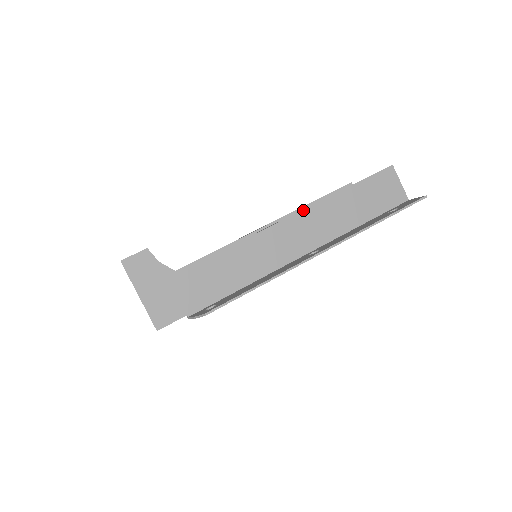
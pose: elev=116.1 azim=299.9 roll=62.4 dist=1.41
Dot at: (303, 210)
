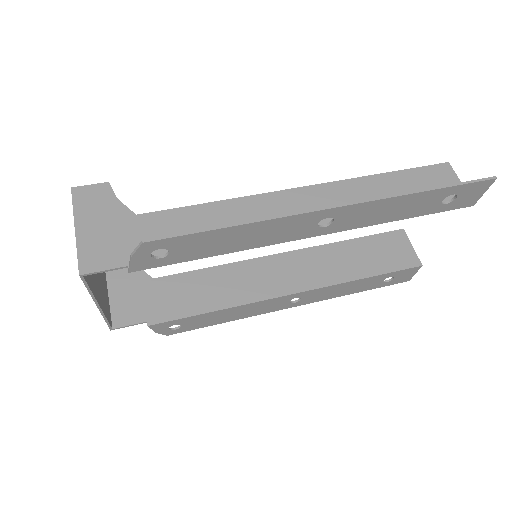
Dot at: (320, 184)
